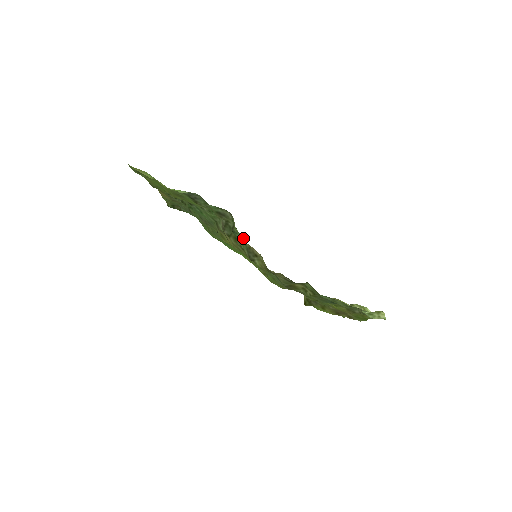
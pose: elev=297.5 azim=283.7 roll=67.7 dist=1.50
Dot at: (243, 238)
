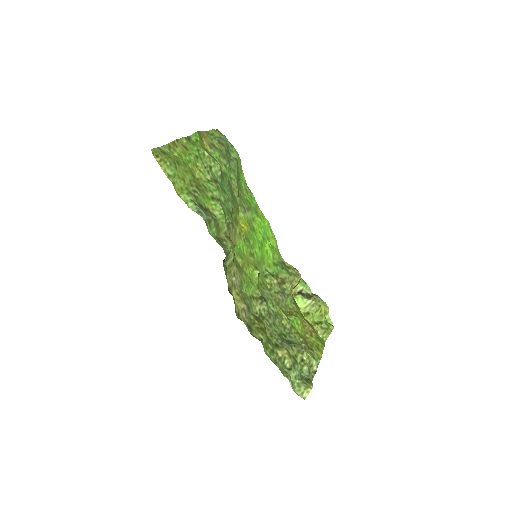
Dot at: (226, 278)
